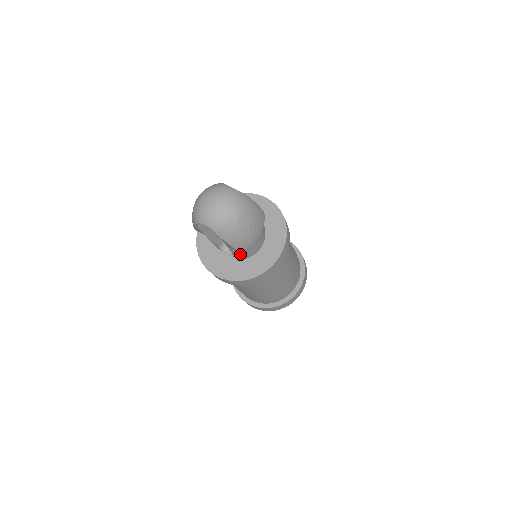
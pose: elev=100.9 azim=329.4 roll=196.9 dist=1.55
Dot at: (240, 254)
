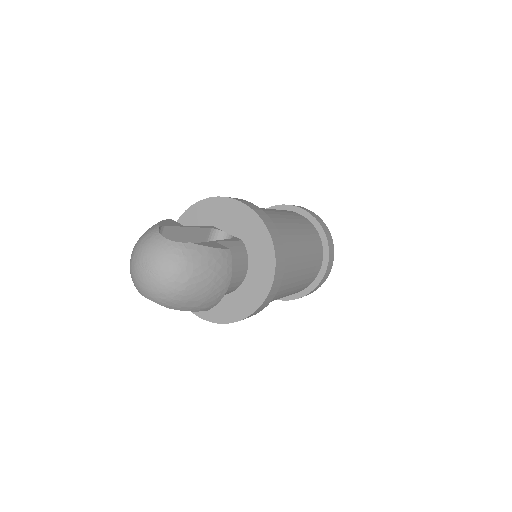
Dot at: occluded
